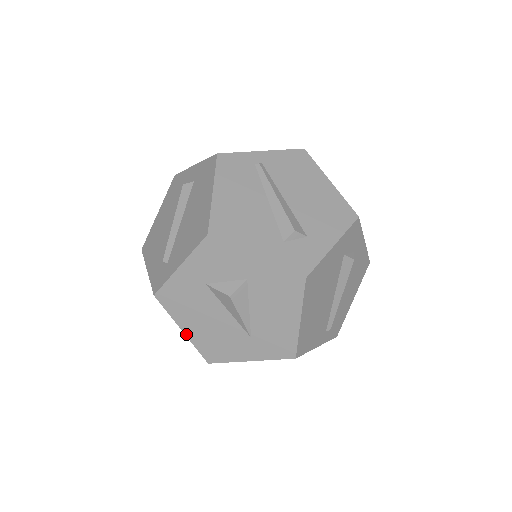
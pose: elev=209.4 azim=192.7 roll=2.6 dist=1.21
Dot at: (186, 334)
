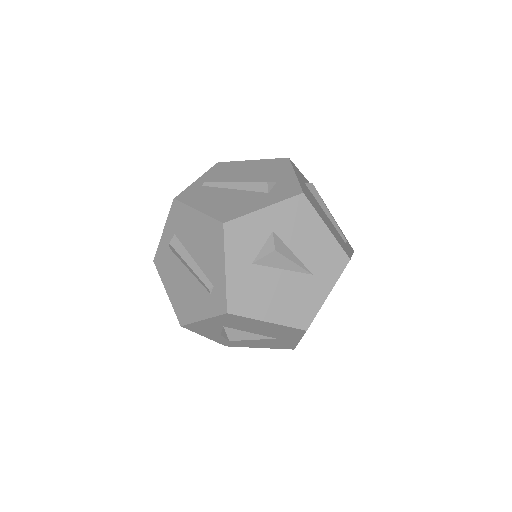
Dot at: (273, 322)
